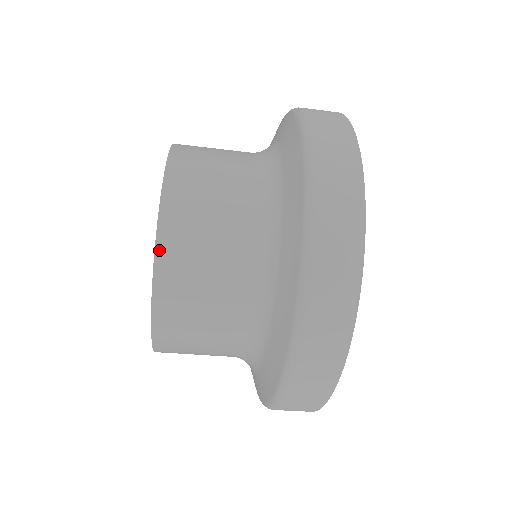
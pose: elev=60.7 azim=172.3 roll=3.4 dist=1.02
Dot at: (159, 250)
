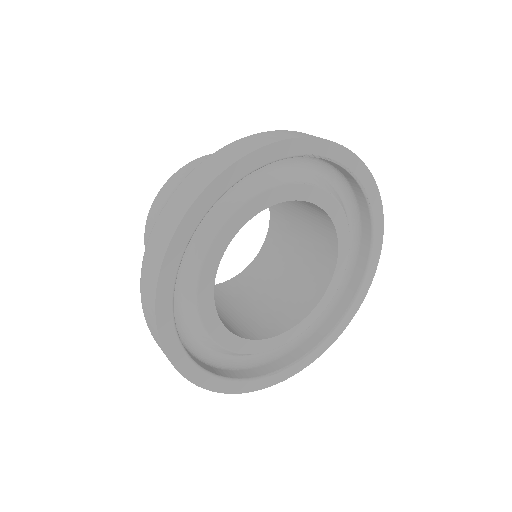
Dot at: (155, 200)
